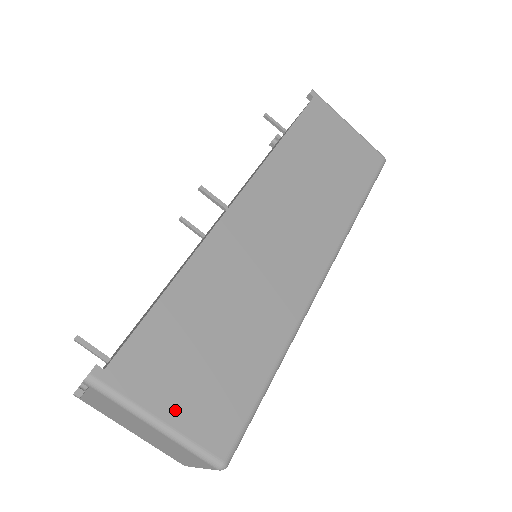
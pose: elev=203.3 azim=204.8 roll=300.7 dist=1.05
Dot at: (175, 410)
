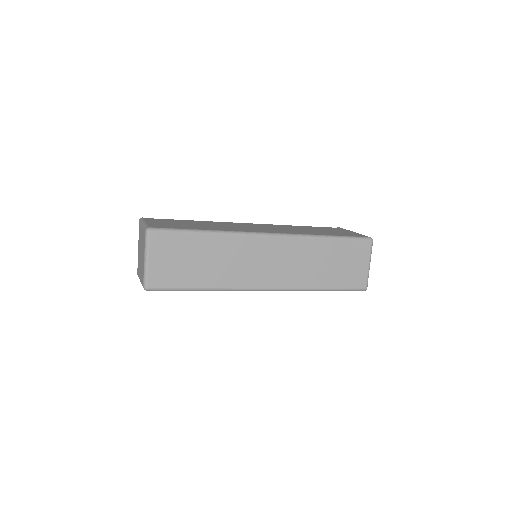
Dot at: (153, 223)
